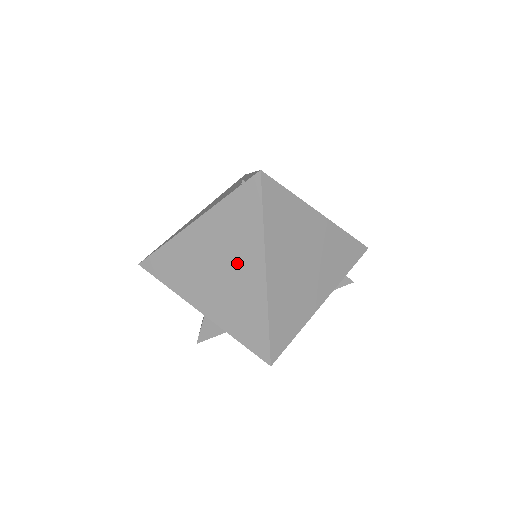
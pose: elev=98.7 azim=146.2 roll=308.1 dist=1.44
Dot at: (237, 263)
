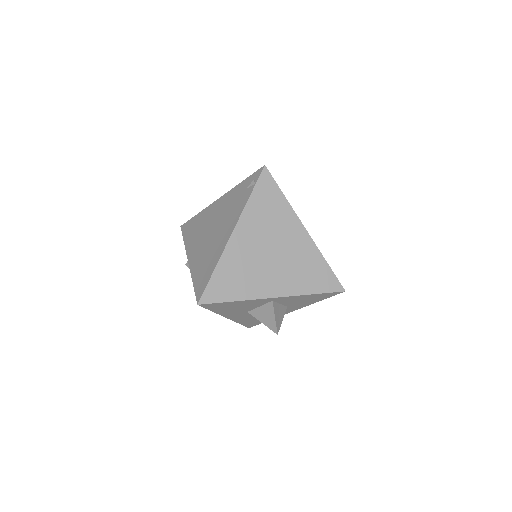
Dot at: (283, 238)
